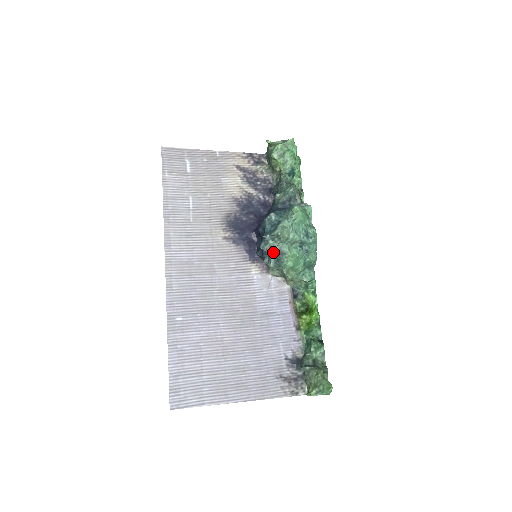
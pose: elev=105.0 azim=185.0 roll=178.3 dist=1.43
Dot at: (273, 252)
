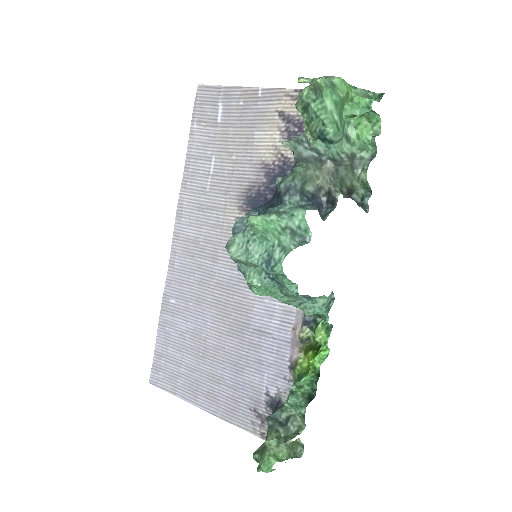
Dot at: occluded
